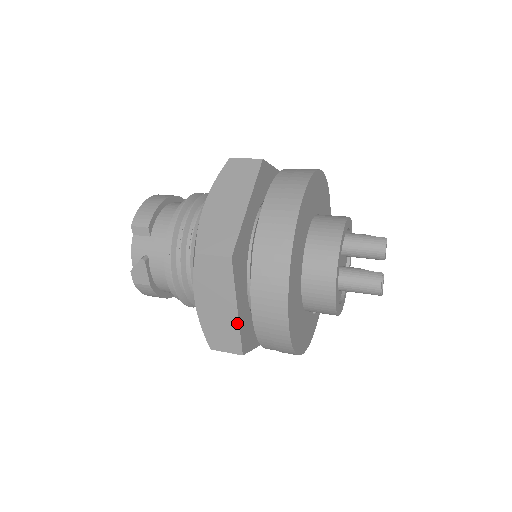
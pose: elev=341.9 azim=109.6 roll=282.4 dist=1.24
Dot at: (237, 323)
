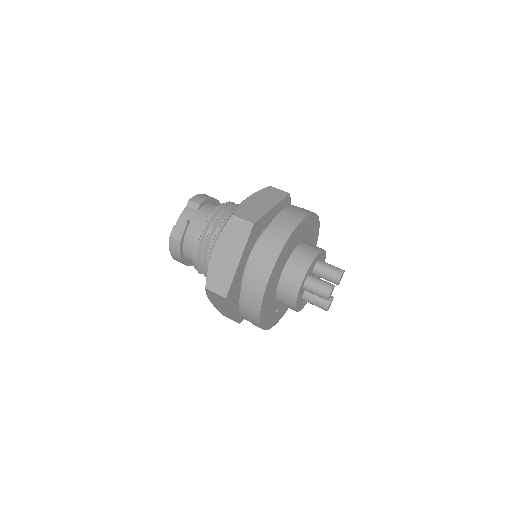
Dot at: (234, 272)
